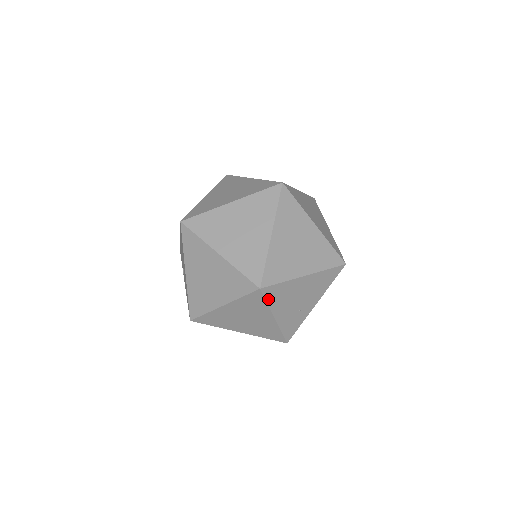
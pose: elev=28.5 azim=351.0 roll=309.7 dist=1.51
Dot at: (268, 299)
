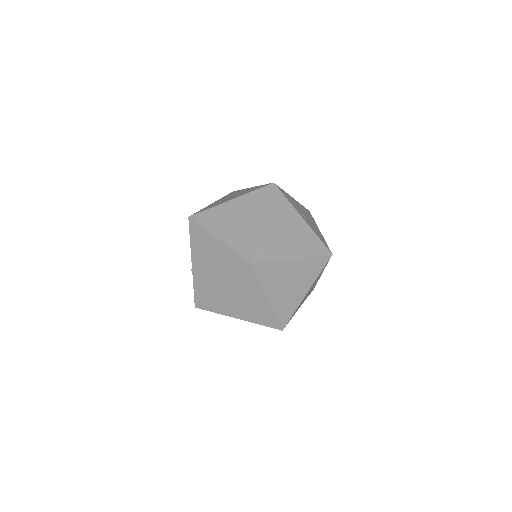
Dot at: occluded
